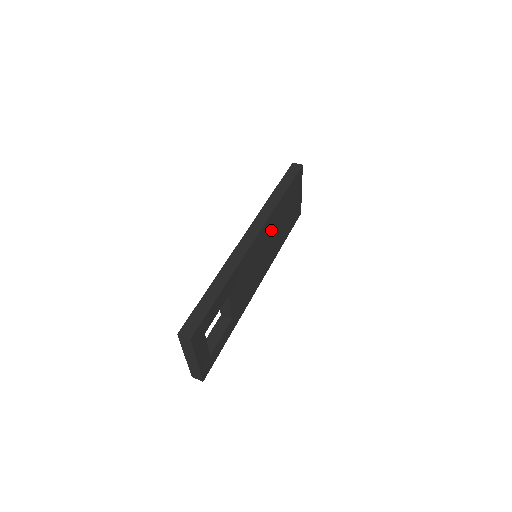
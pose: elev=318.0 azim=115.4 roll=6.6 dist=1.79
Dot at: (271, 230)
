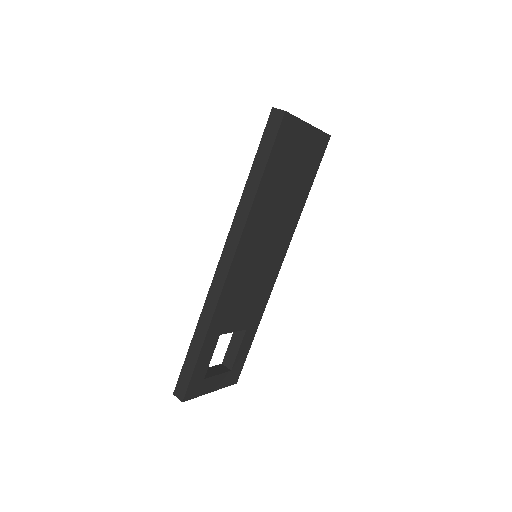
Dot at: (261, 228)
